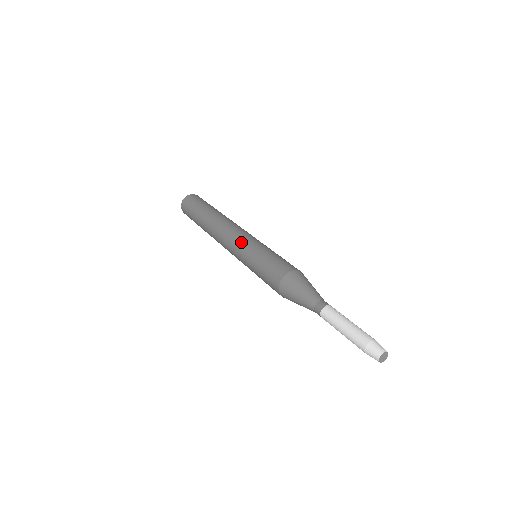
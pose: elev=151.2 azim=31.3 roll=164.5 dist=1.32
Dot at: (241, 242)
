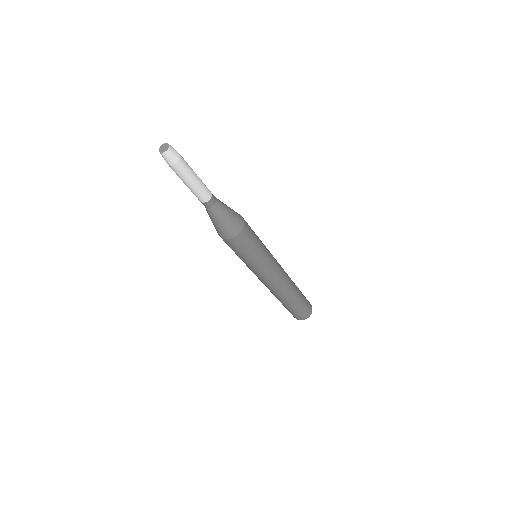
Dot at: occluded
